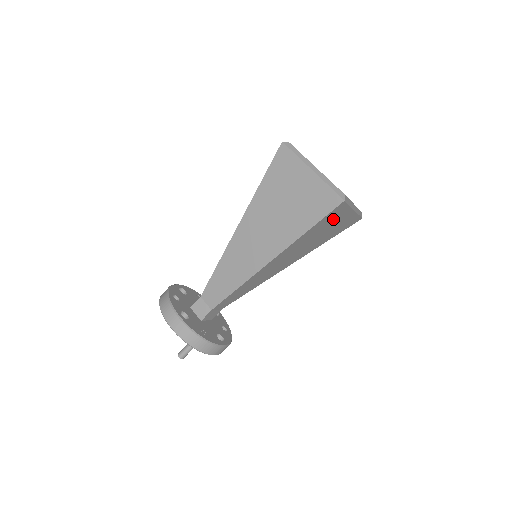
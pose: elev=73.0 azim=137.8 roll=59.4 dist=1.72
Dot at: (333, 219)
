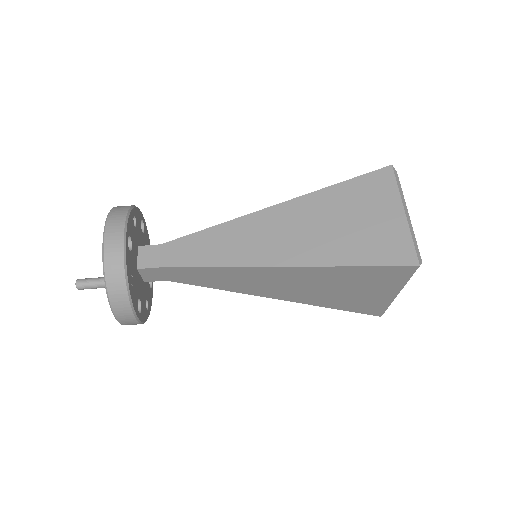
Dot at: (378, 281)
